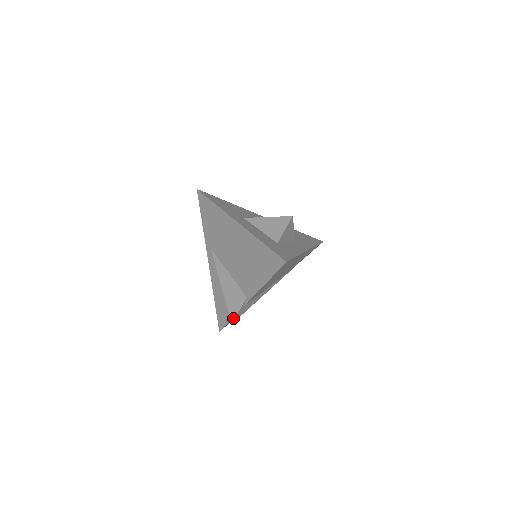
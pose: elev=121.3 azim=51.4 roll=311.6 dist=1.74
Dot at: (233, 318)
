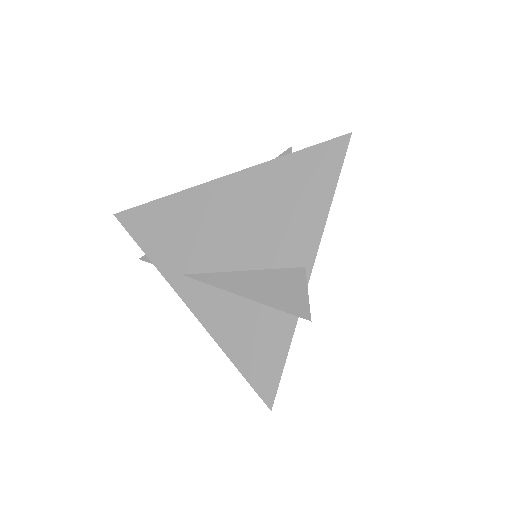
Dot at: (306, 312)
